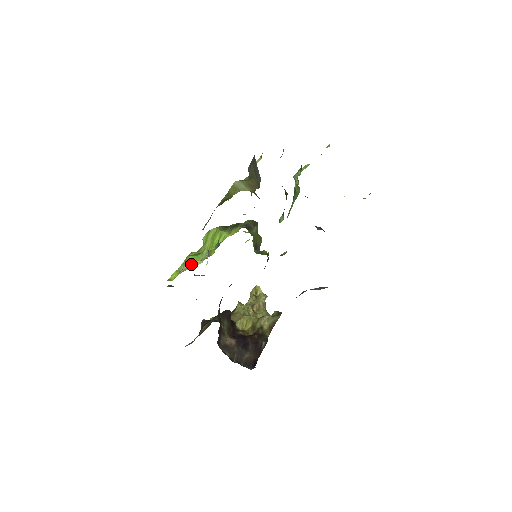
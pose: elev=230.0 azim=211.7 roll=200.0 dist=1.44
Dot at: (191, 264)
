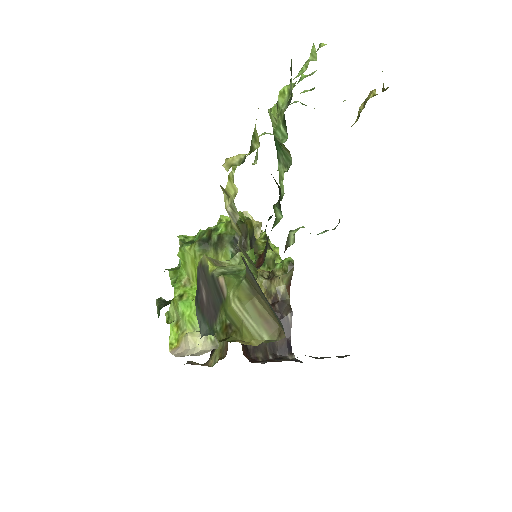
Dot at: (195, 342)
